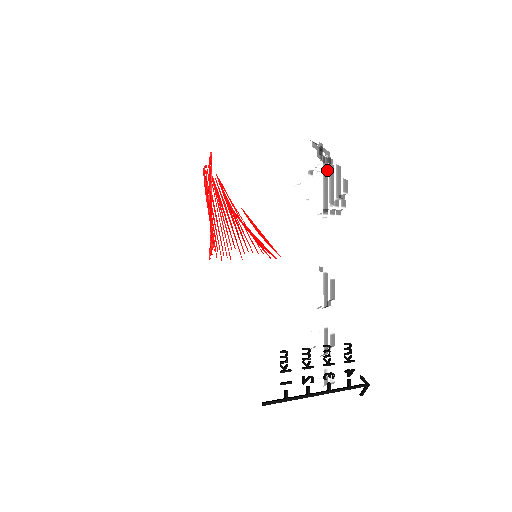
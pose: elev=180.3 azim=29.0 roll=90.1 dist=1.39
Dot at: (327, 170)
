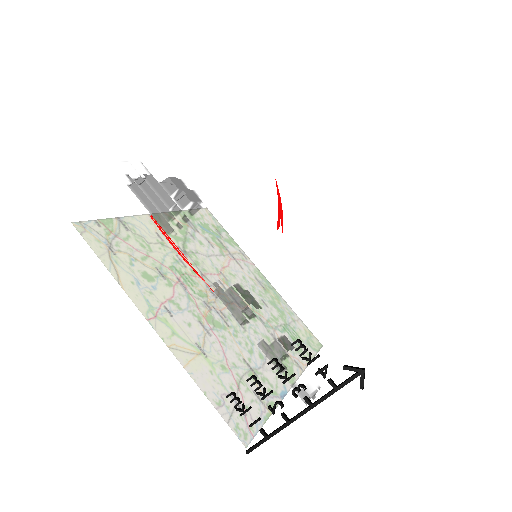
Dot at: (144, 192)
